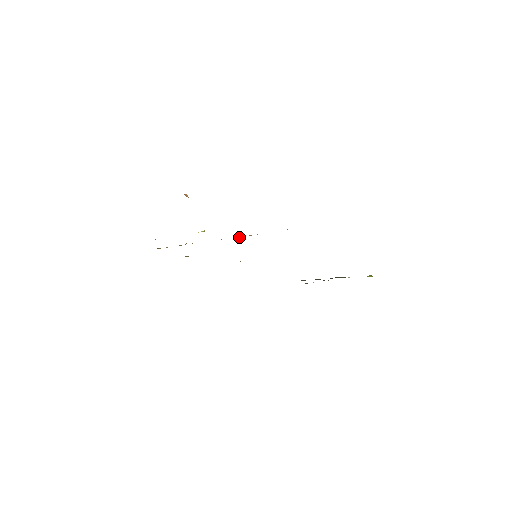
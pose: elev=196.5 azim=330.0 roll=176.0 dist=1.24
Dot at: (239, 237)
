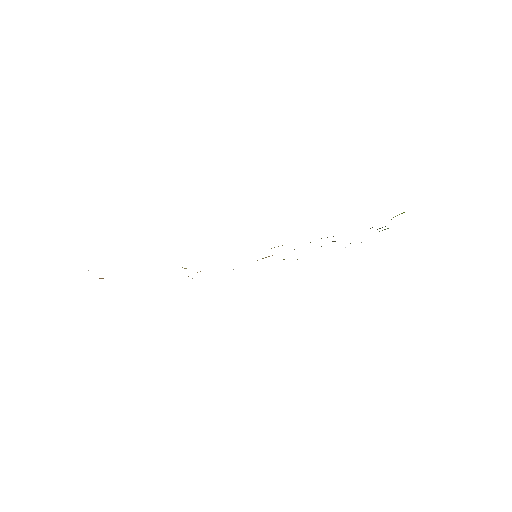
Dot at: occluded
